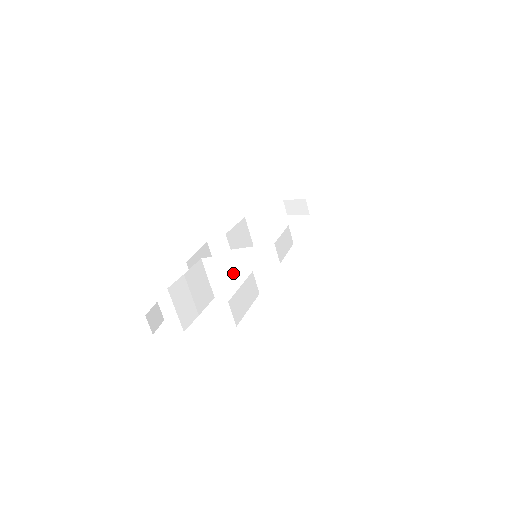
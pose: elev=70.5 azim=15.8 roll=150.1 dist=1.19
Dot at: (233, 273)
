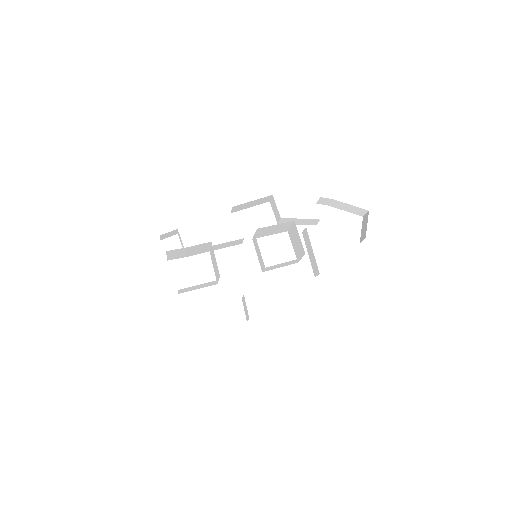
Dot at: (215, 265)
